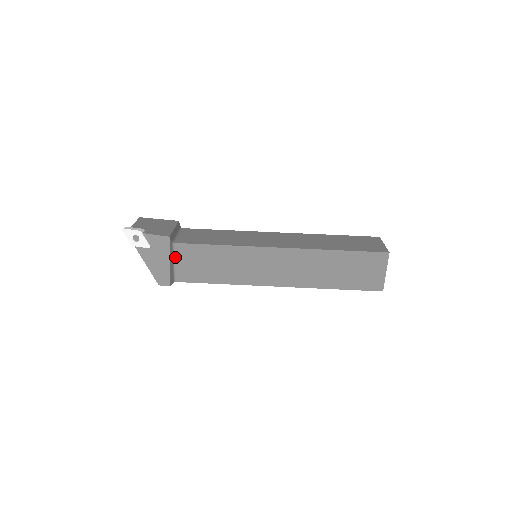
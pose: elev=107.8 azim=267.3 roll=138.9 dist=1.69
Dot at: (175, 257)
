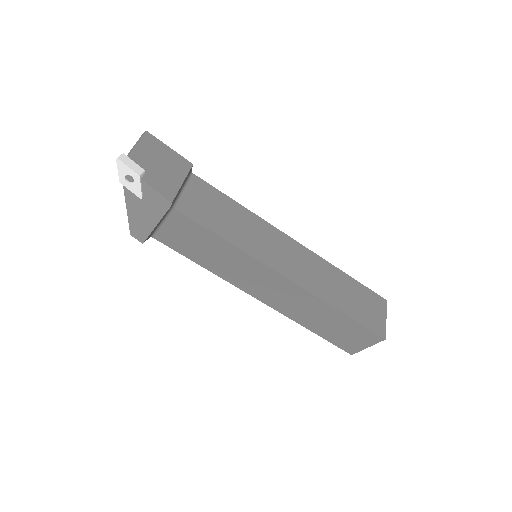
Dot at: (166, 219)
